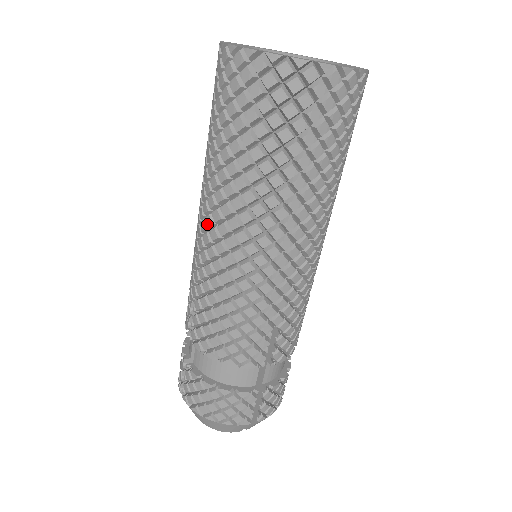
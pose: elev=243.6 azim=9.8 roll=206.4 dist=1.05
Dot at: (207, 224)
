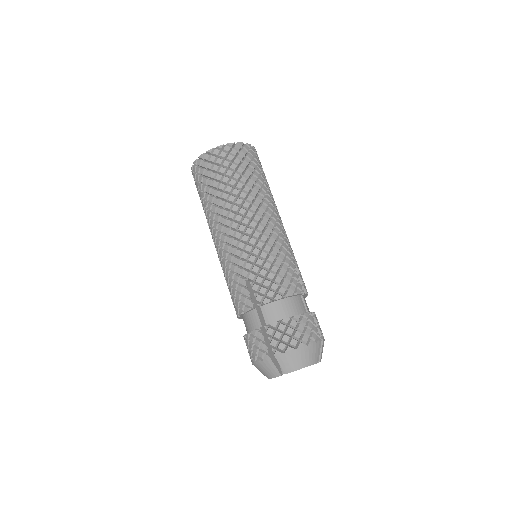
Dot at: (235, 227)
